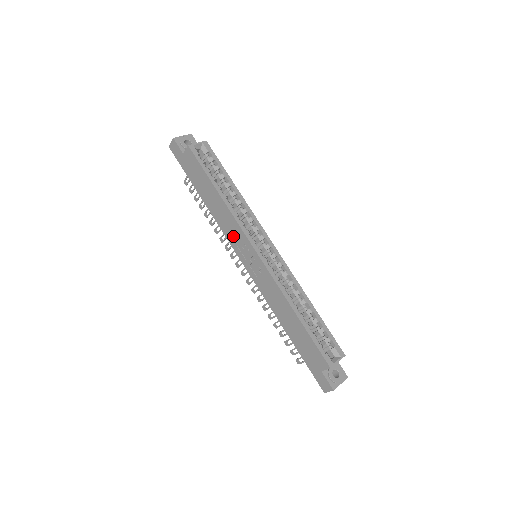
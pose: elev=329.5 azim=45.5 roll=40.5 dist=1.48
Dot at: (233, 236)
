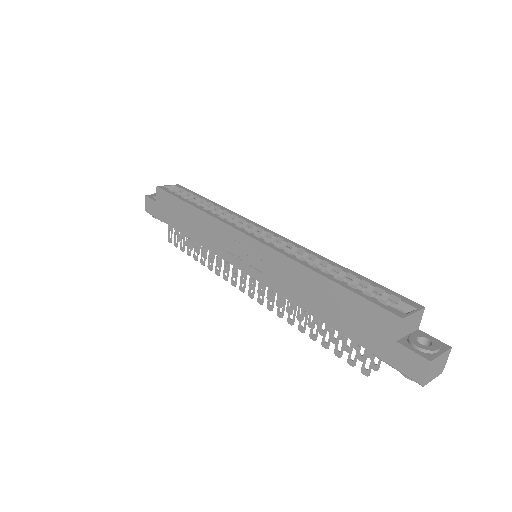
Dot at: (221, 243)
